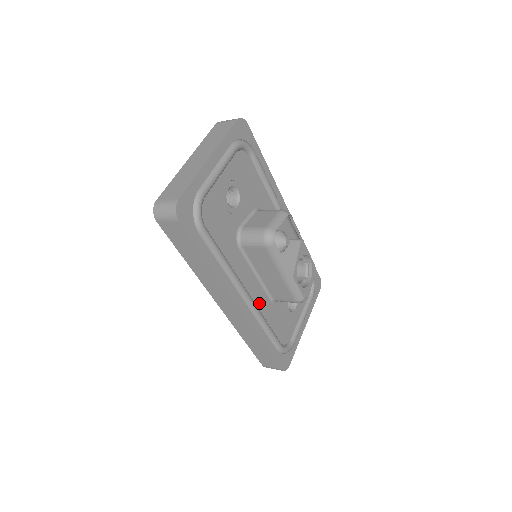
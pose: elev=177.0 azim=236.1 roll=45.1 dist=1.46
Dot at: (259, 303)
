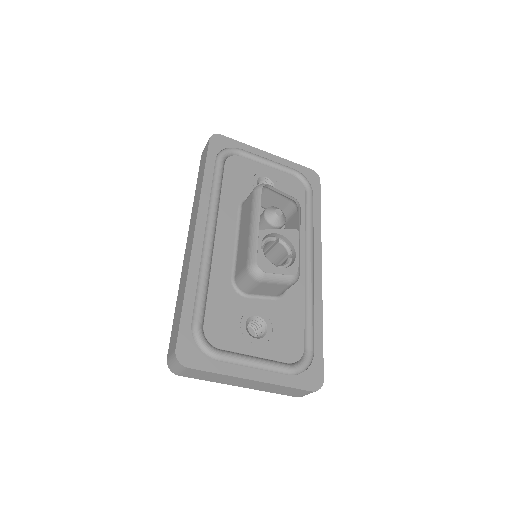
Dot at: (217, 260)
